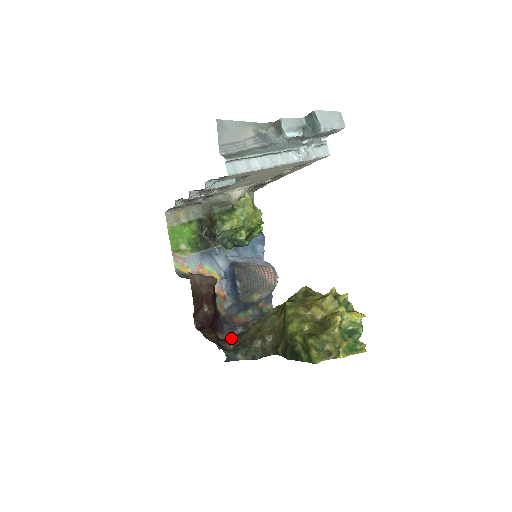
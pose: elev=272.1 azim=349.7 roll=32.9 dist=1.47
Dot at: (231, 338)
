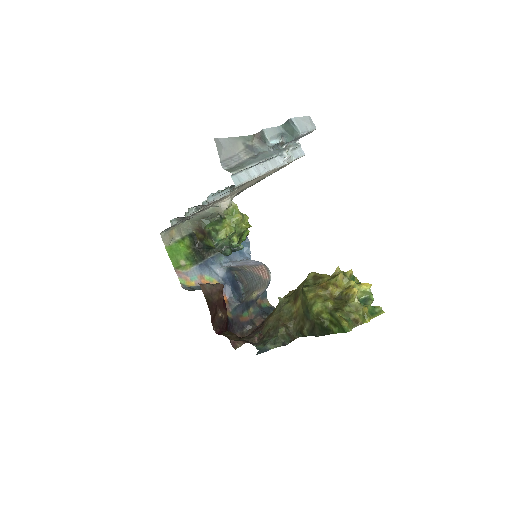
Dot at: (252, 334)
